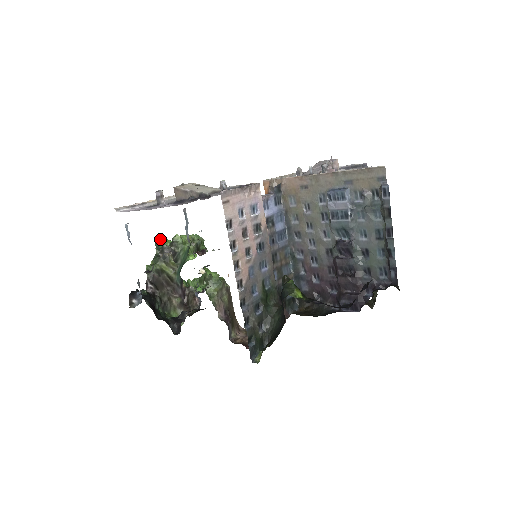
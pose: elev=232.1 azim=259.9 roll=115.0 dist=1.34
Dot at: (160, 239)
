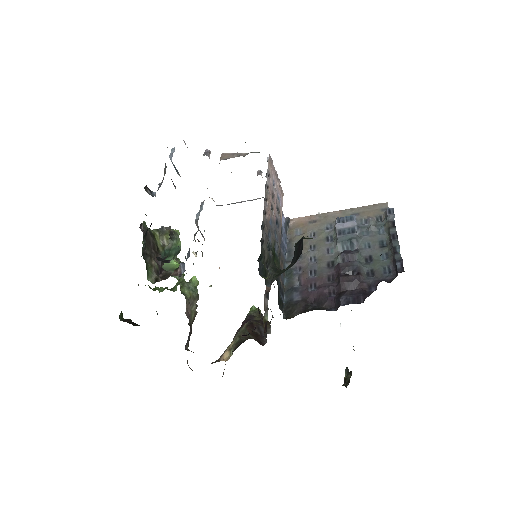
Dot at: occluded
